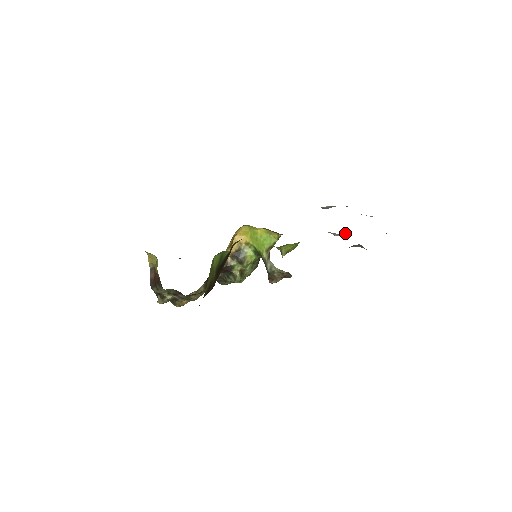
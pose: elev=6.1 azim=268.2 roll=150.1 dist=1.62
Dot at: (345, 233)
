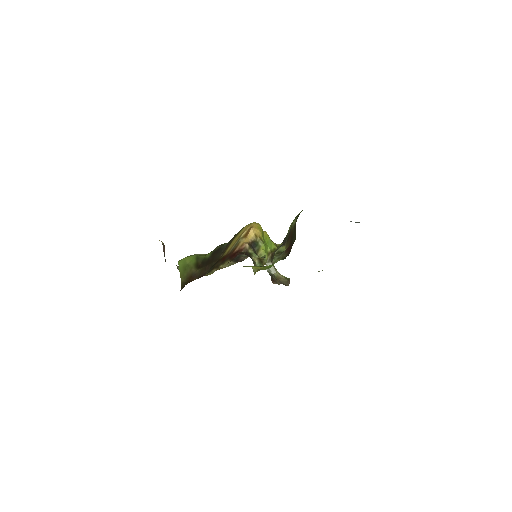
Dot at: occluded
